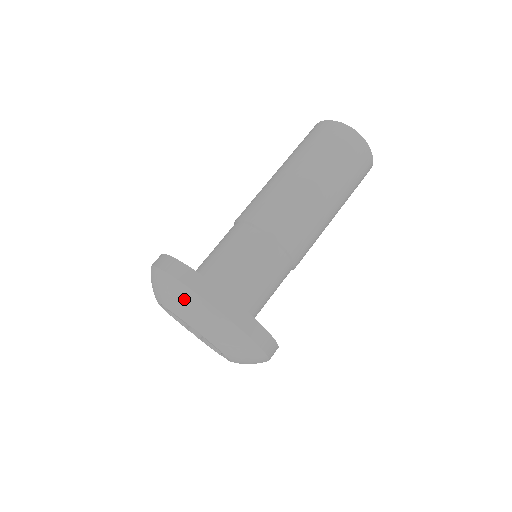
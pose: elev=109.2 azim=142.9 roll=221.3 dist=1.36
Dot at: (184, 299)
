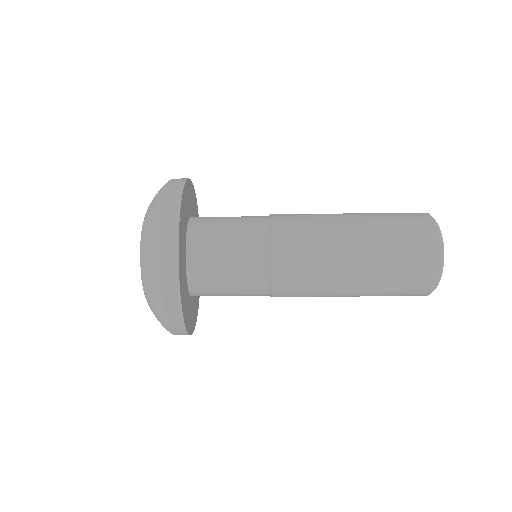
Dot at: occluded
